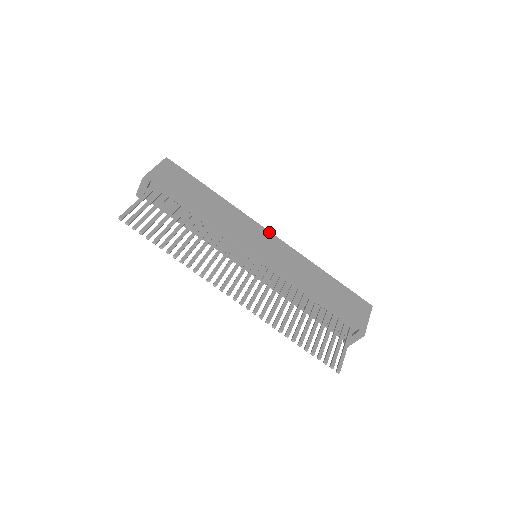
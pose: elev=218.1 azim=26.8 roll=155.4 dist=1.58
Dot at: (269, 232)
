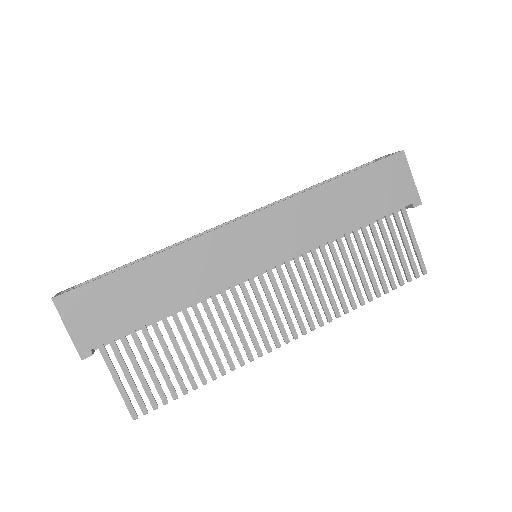
Dot at: (241, 220)
